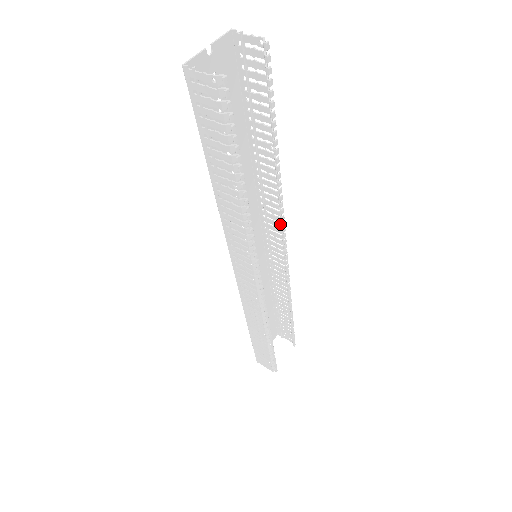
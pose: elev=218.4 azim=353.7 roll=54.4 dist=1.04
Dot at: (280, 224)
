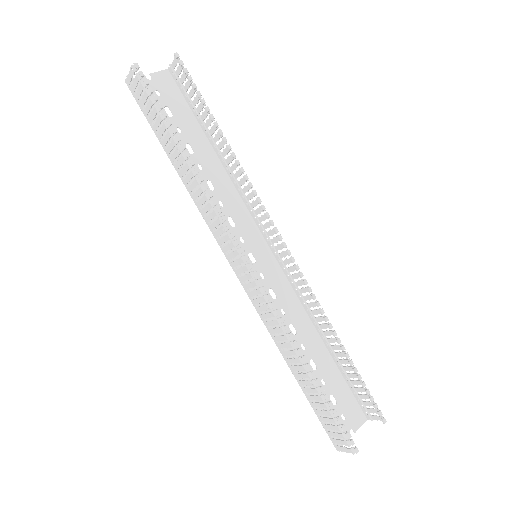
Dot at: (265, 213)
